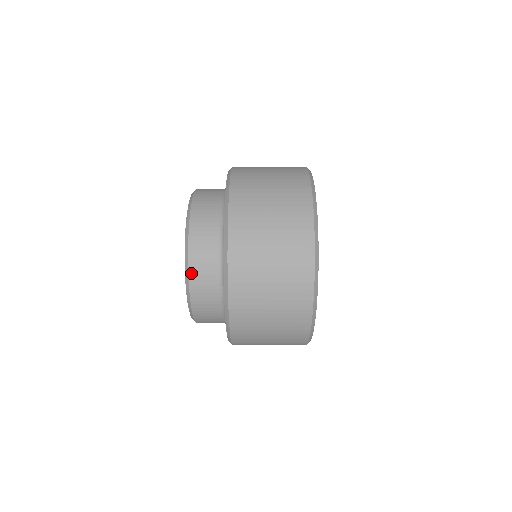
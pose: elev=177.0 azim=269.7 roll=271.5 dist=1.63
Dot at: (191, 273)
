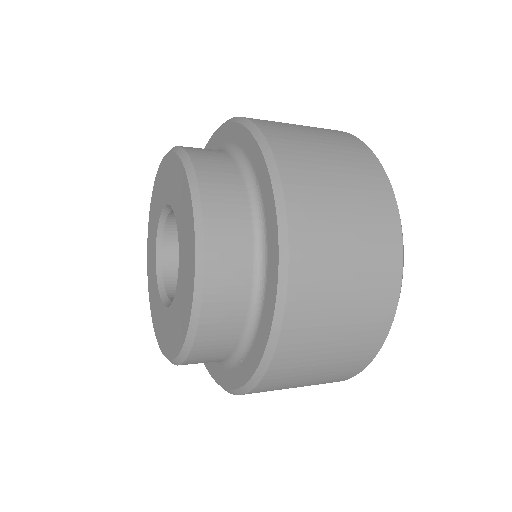
Dot at: (209, 248)
